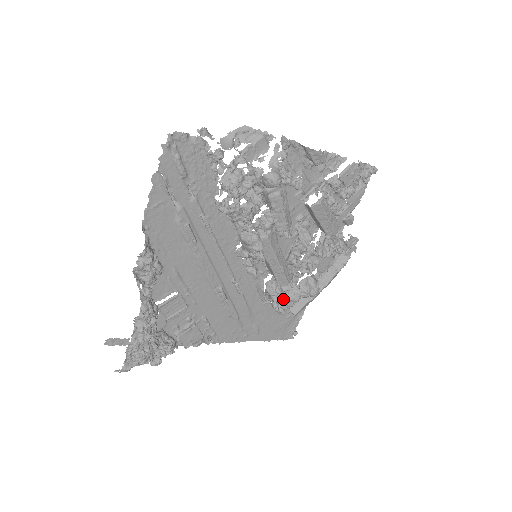
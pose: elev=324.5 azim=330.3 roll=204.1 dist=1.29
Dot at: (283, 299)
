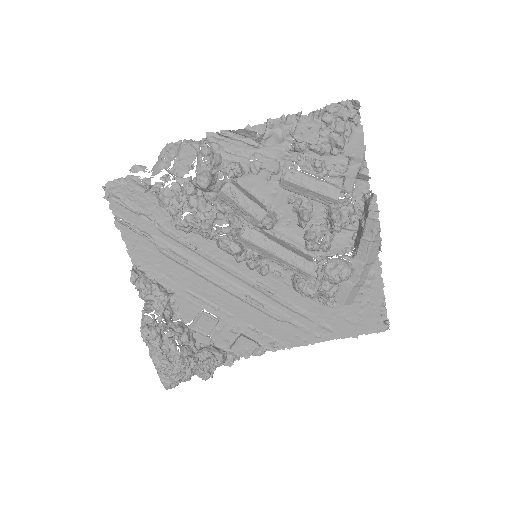
Dot at: (309, 292)
